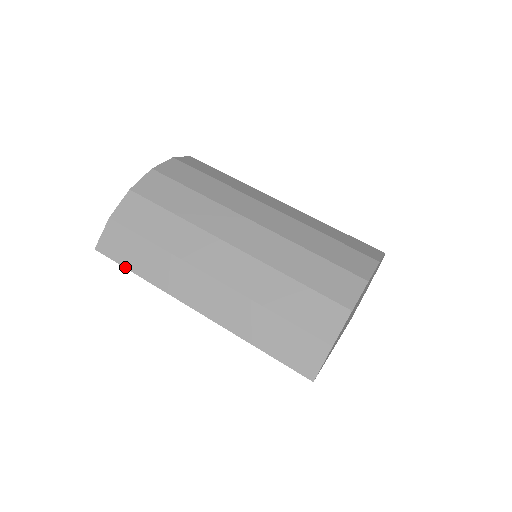
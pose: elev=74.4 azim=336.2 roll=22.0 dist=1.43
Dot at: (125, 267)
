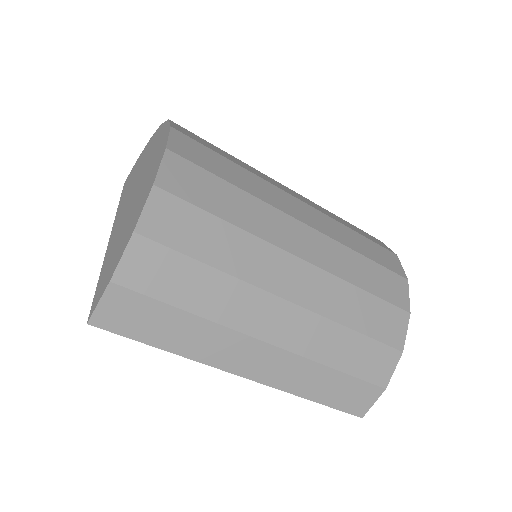
Dot at: (143, 342)
